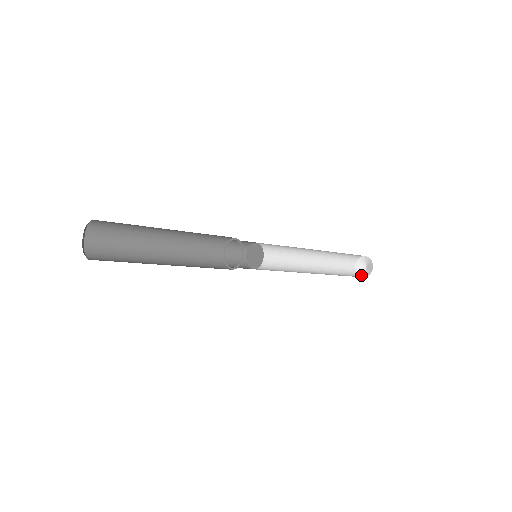
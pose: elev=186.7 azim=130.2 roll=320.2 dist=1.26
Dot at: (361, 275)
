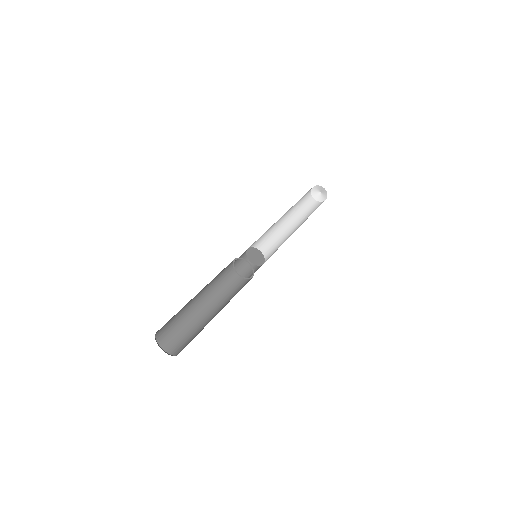
Dot at: (315, 198)
